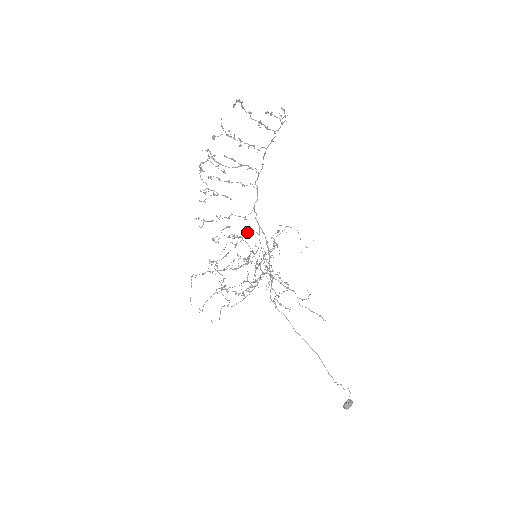
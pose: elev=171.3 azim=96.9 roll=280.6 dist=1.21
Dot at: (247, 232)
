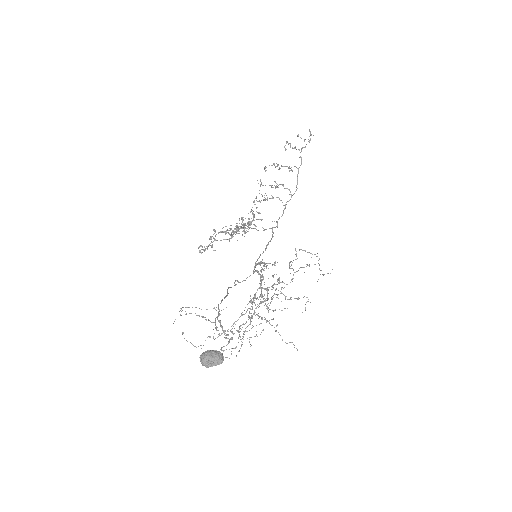
Dot at: (254, 225)
